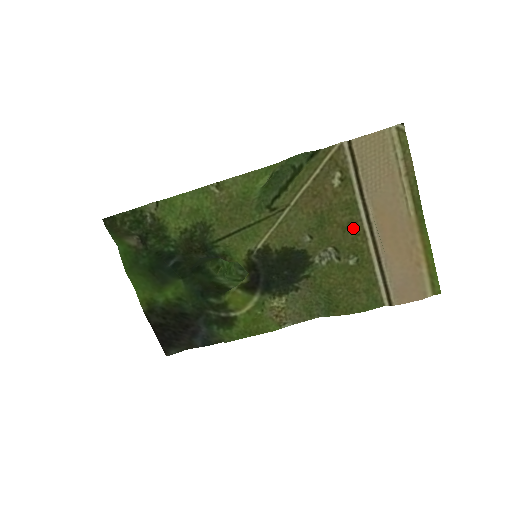
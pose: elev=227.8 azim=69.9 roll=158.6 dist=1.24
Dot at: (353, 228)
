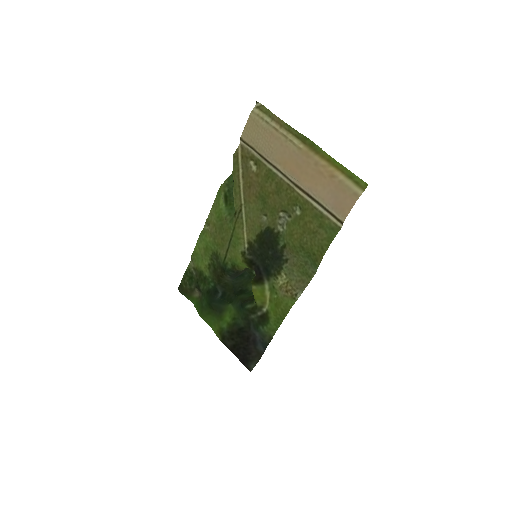
Dot at: (281, 188)
